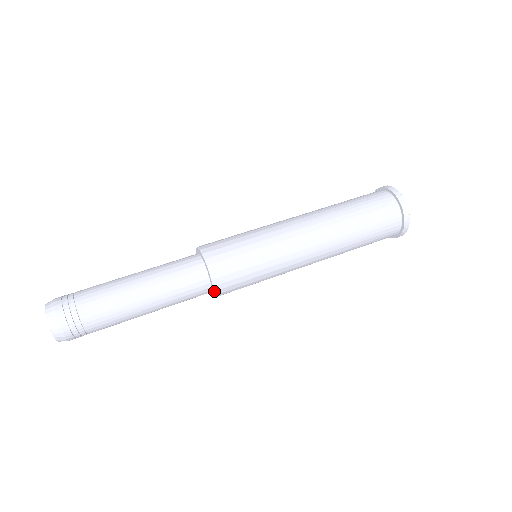
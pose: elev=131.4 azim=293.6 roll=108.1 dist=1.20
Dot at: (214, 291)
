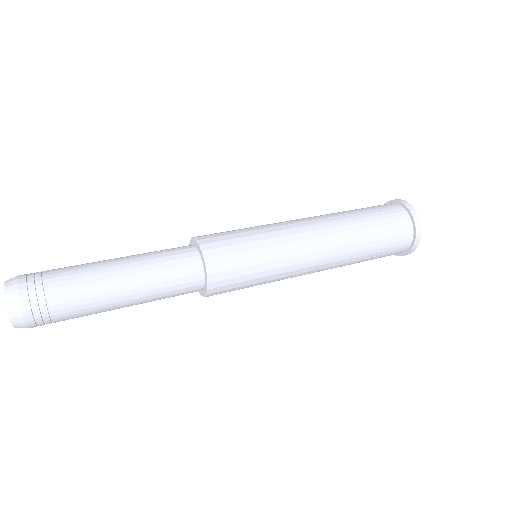
Dot at: (207, 275)
